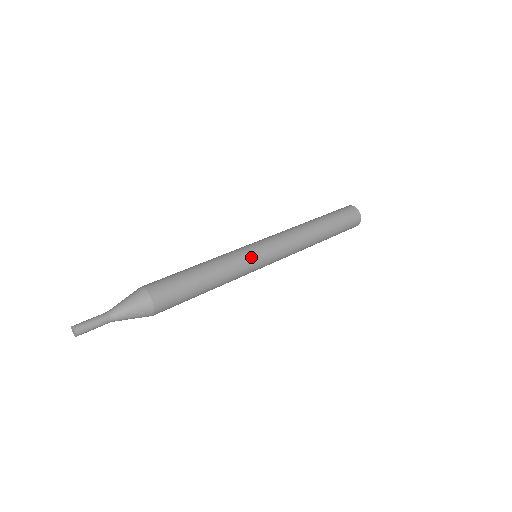
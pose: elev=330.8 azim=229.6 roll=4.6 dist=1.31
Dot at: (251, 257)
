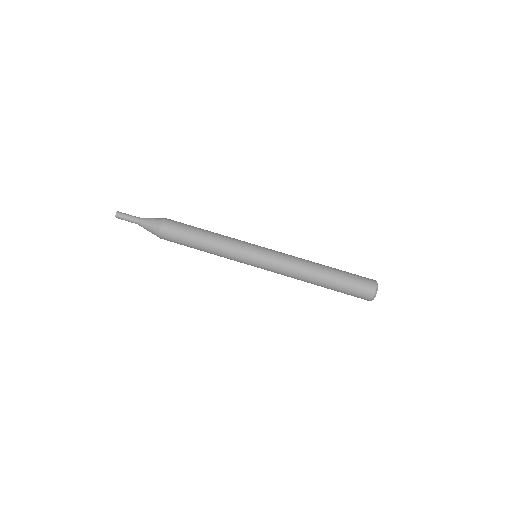
Dot at: (242, 262)
